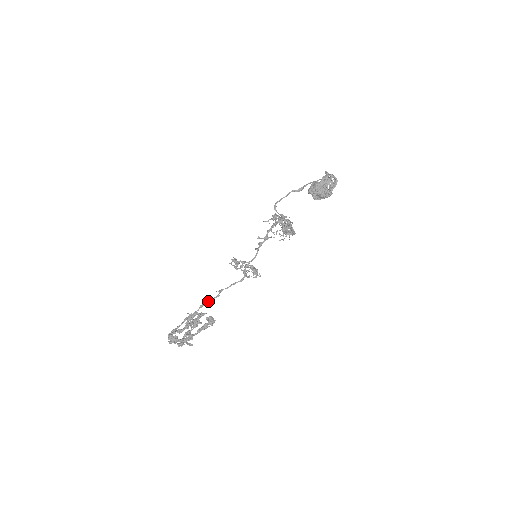
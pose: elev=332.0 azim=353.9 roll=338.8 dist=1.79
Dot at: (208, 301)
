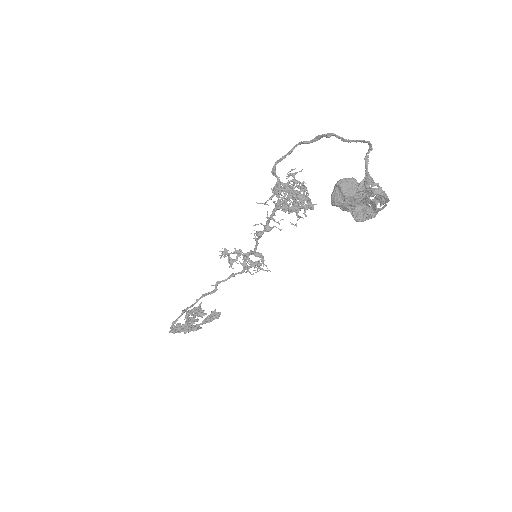
Dot at: occluded
